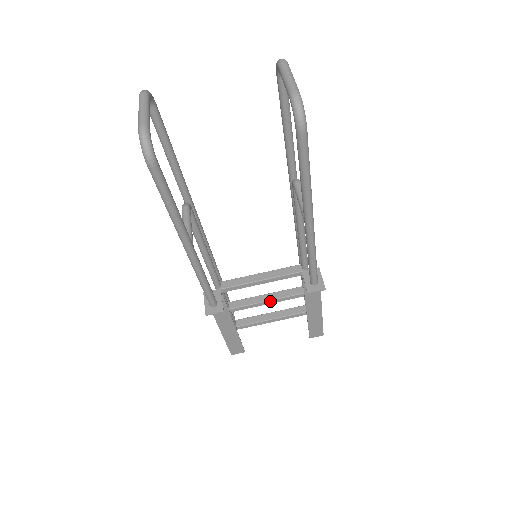
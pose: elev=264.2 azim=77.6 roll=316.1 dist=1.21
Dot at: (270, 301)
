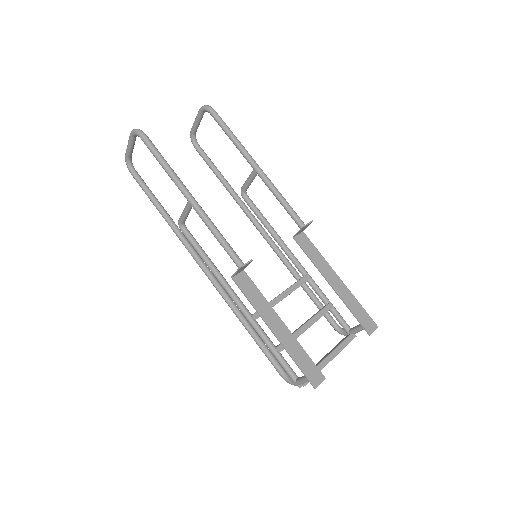
Dot at: (307, 324)
